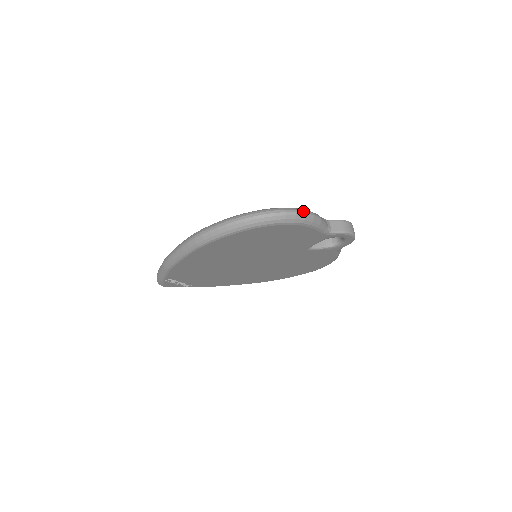
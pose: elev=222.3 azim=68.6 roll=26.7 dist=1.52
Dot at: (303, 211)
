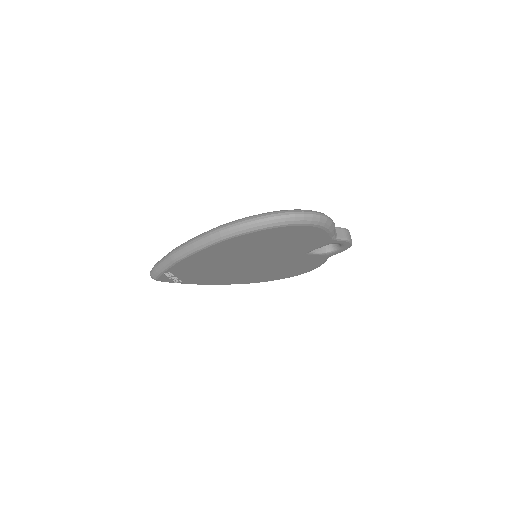
Dot at: (325, 215)
